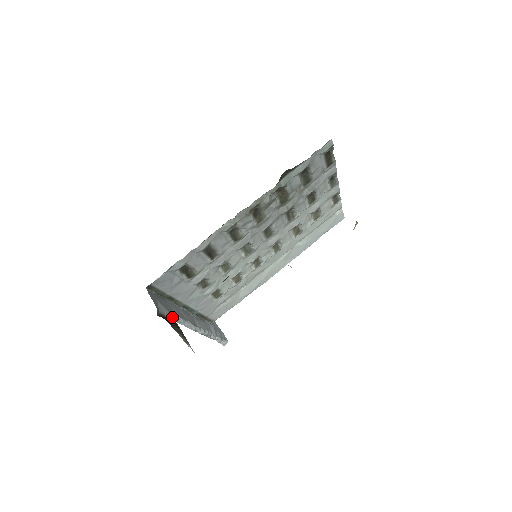
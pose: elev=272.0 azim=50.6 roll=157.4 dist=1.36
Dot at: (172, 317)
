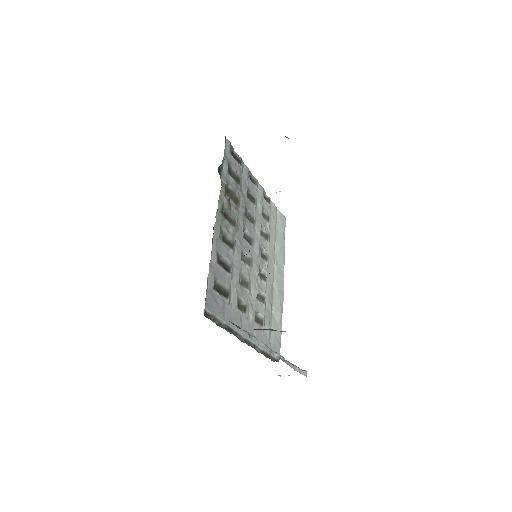
Dot at: occluded
